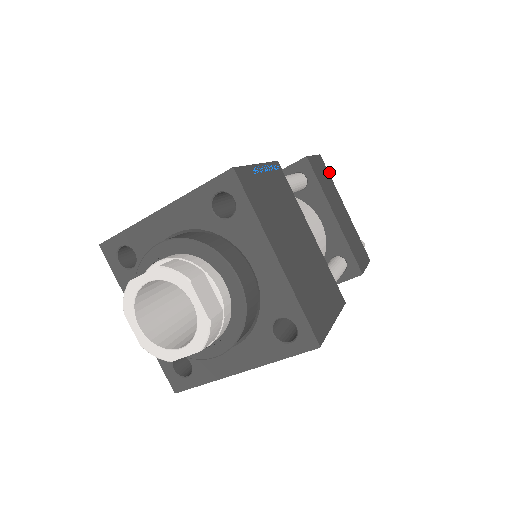
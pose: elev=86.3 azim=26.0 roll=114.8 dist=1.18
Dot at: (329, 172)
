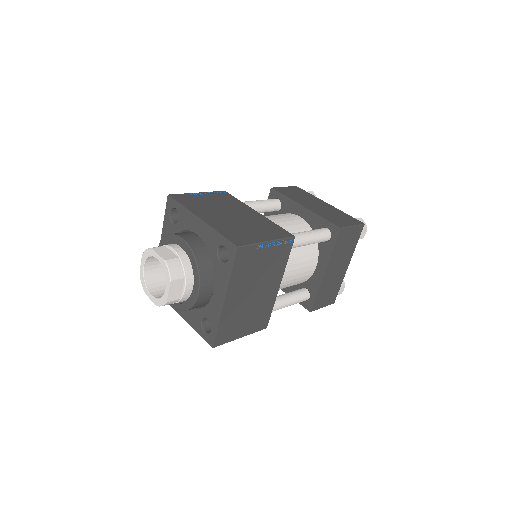
Dot at: (313, 193)
